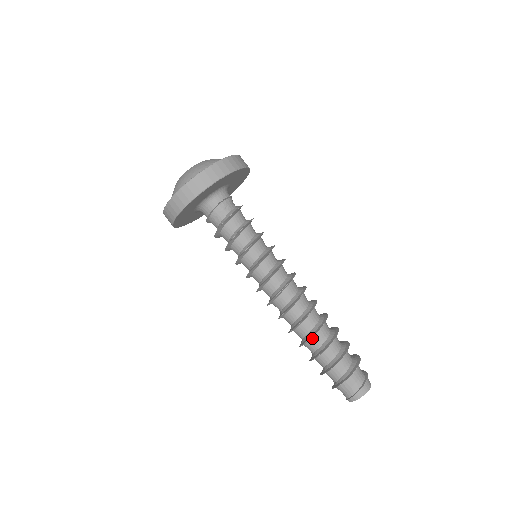
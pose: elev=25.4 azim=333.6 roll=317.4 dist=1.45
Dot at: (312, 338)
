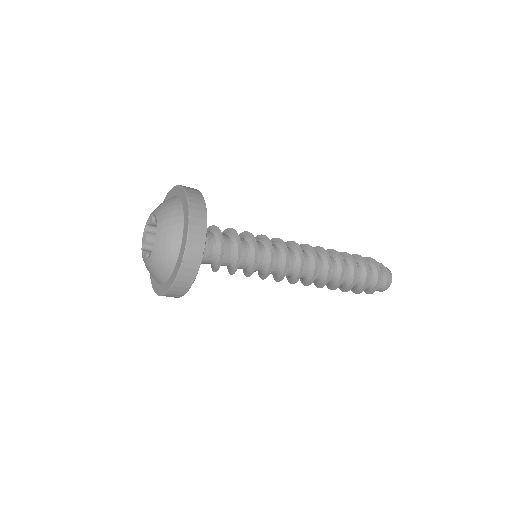
Dot at: (342, 277)
